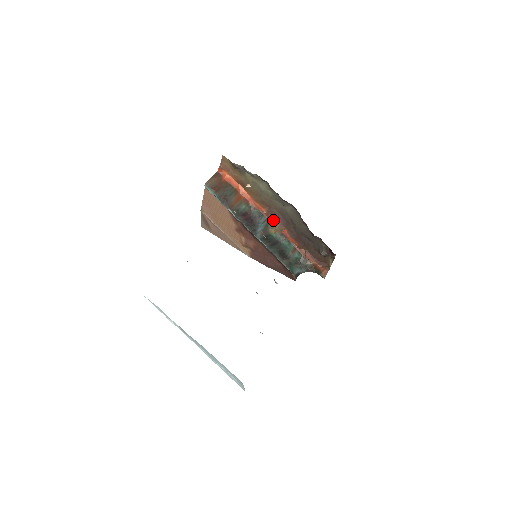
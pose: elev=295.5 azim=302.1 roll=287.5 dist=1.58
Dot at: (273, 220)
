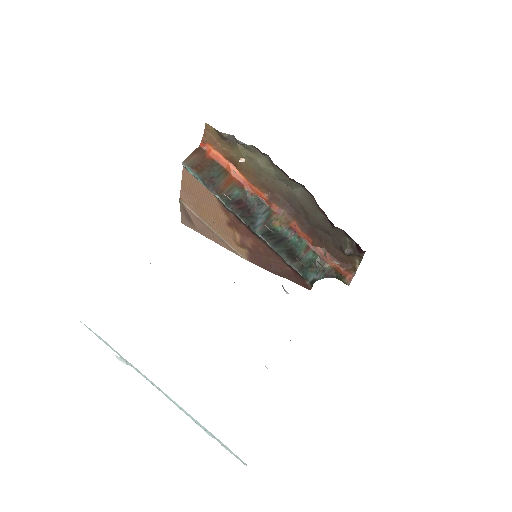
Dot at: (277, 209)
